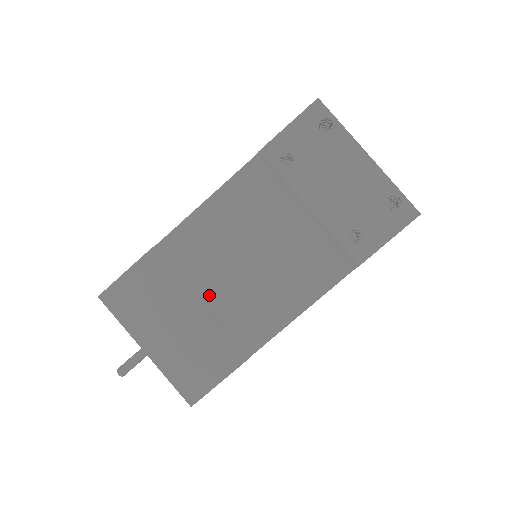
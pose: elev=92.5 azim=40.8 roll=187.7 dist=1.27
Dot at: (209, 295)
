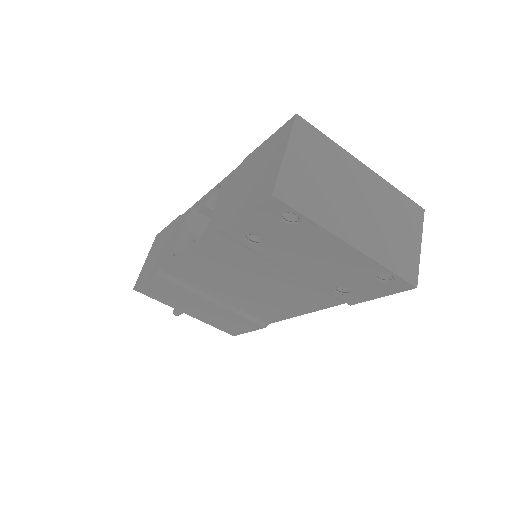
Dot at: (220, 297)
